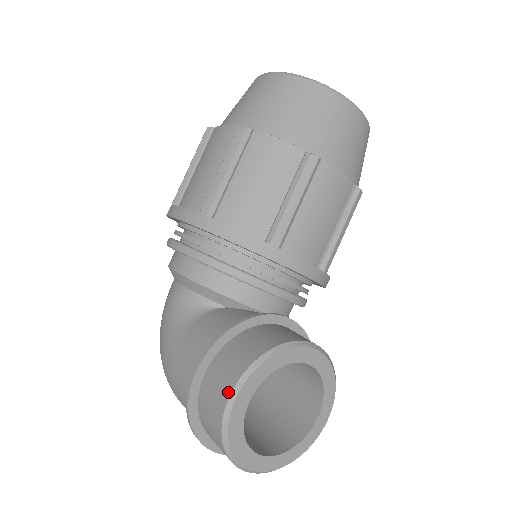
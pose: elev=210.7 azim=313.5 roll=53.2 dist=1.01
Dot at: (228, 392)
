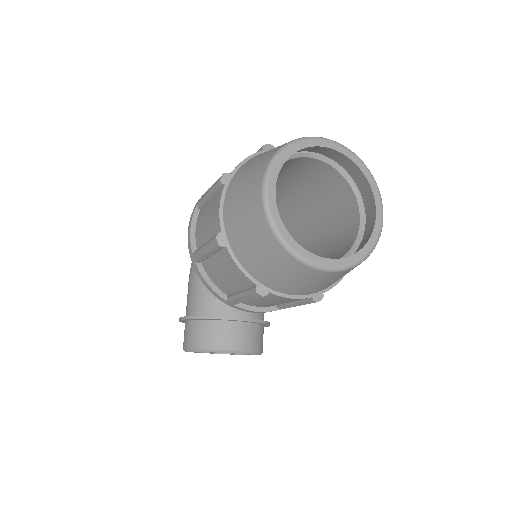
Dot at: (184, 347)
